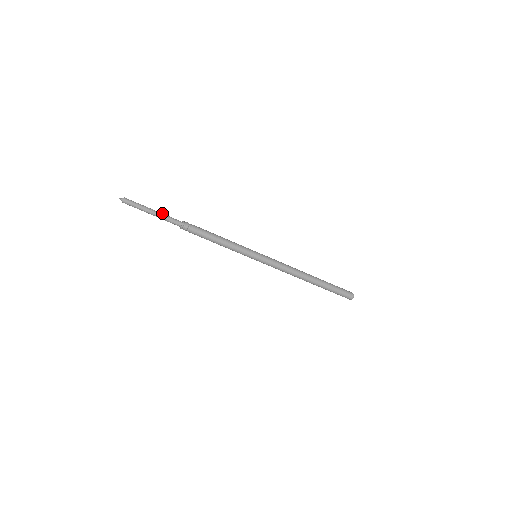
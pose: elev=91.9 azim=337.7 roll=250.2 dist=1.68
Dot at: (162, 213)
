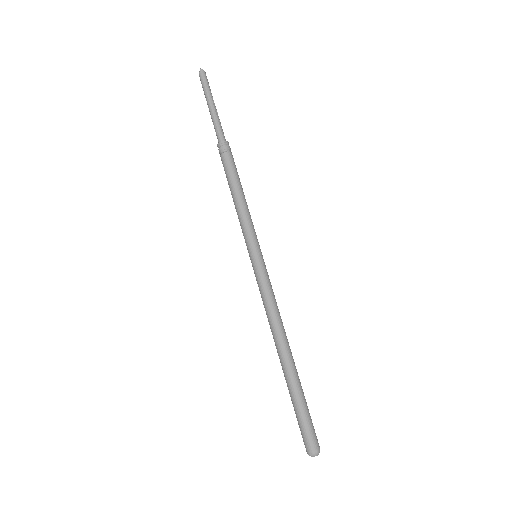
Dot at: occluded
